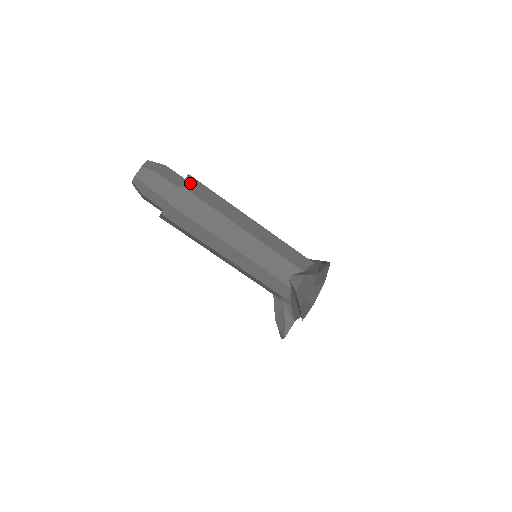
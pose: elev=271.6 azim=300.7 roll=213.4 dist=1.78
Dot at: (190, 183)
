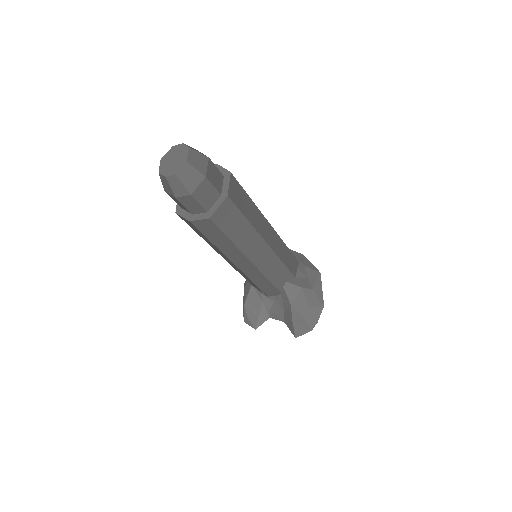
Dot at: (233, 188)
